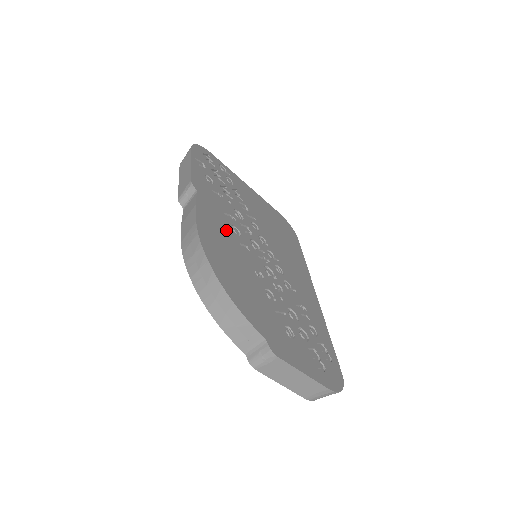
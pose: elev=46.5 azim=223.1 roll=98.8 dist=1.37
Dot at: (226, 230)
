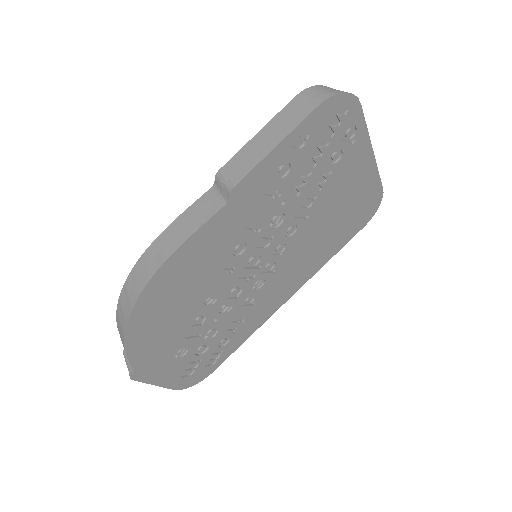
Dot at: (218, 254)
